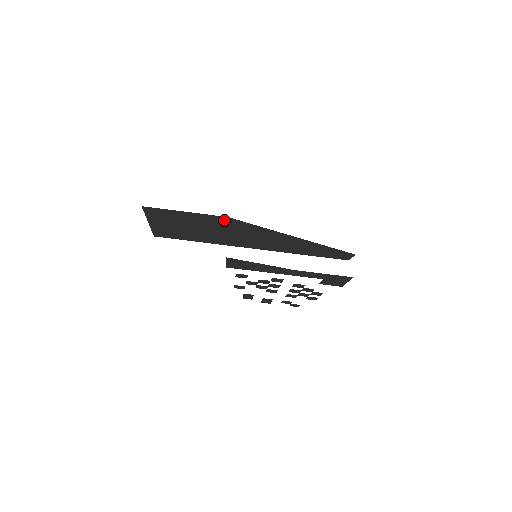
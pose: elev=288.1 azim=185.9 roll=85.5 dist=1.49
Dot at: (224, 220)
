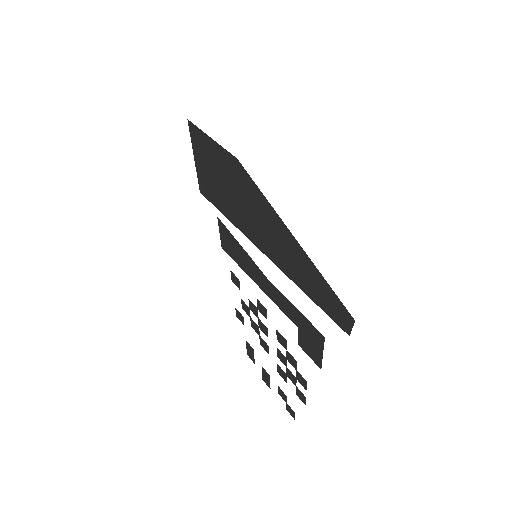
Dot at: (236, 167)
